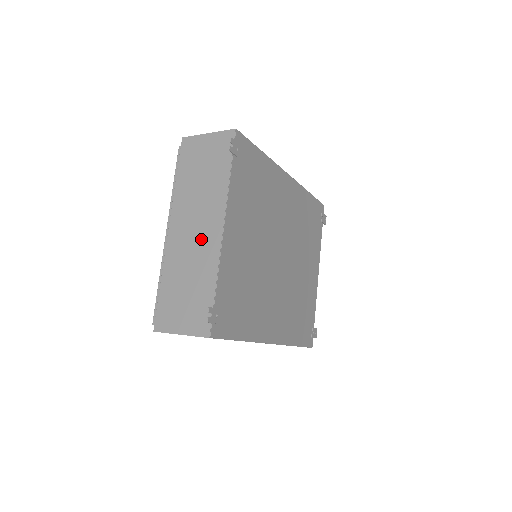
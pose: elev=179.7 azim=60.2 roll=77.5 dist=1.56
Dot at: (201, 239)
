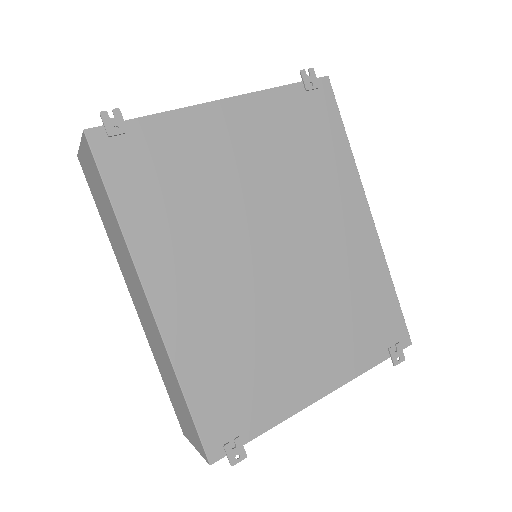
Dot at: occluded
